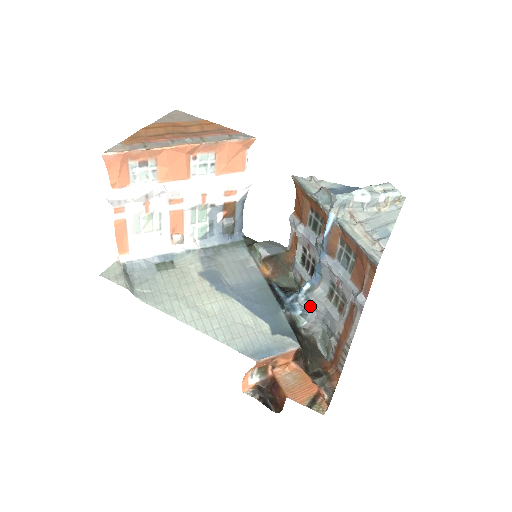
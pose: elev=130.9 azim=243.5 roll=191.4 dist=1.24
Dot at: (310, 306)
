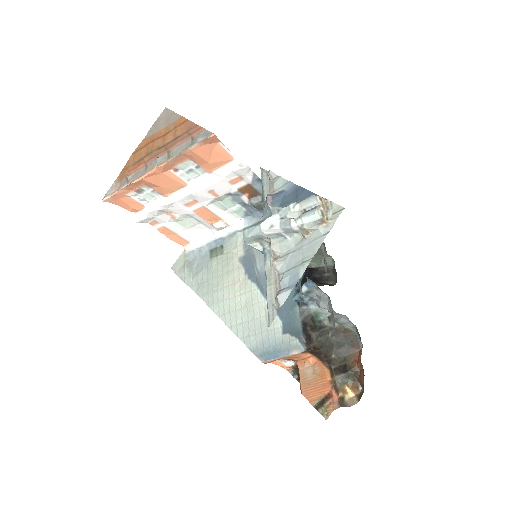
Dot at: (317, 305)
